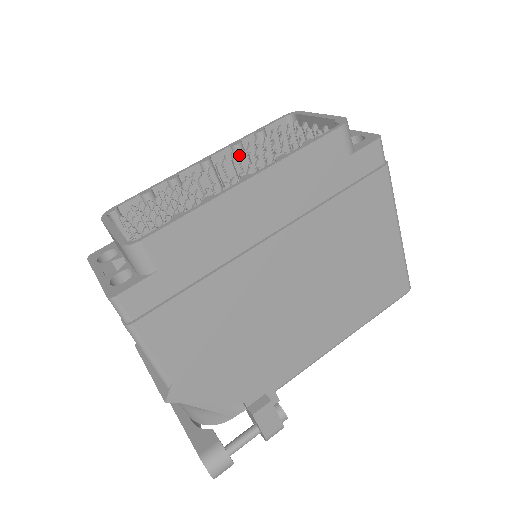
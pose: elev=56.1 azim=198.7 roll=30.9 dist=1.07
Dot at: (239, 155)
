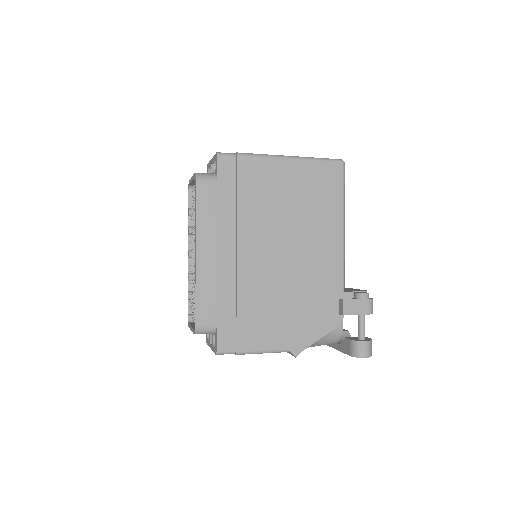
Dot at: occluded
